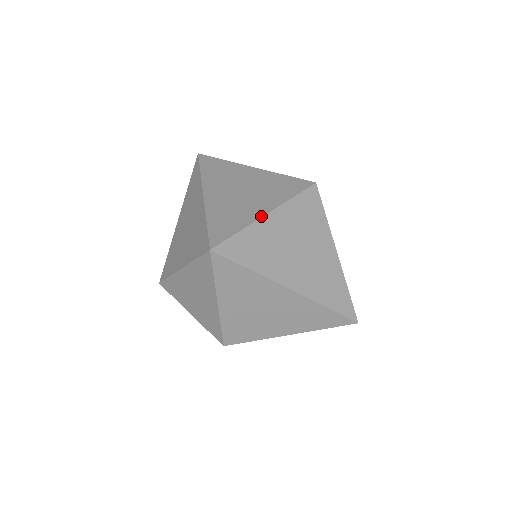
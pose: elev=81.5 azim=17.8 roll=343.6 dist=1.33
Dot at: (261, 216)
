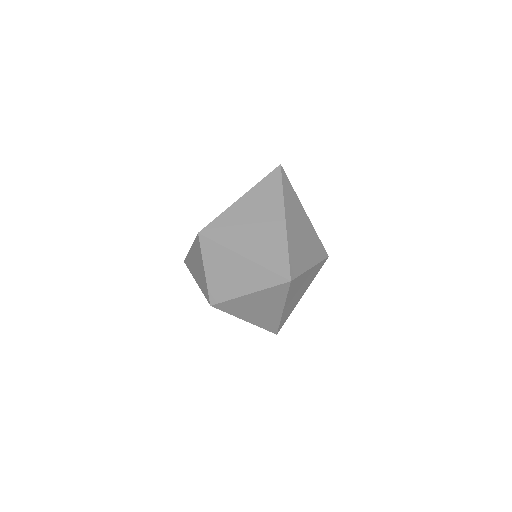
Dot at: (310, 268)
